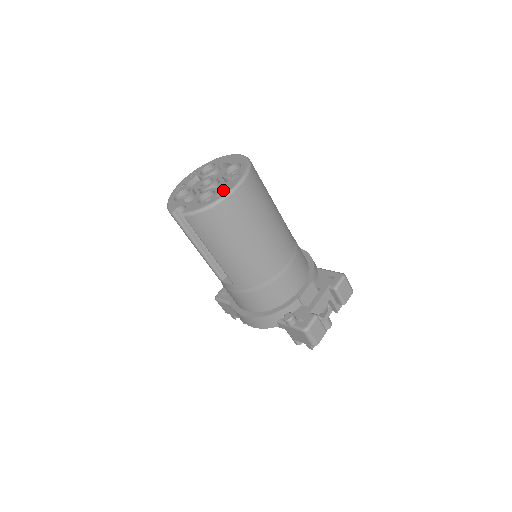
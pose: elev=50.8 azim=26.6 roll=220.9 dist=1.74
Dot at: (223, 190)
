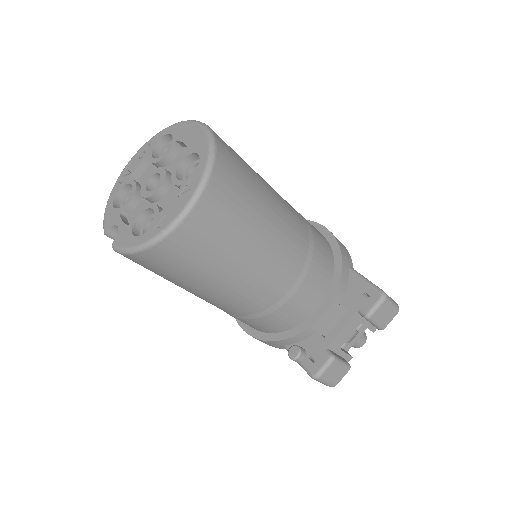
Dot at: (163, 218)
